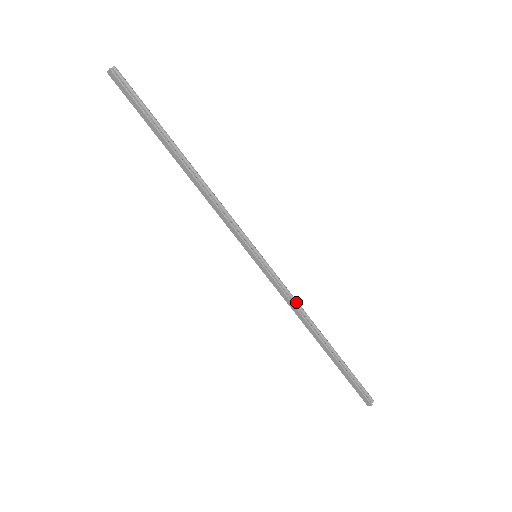
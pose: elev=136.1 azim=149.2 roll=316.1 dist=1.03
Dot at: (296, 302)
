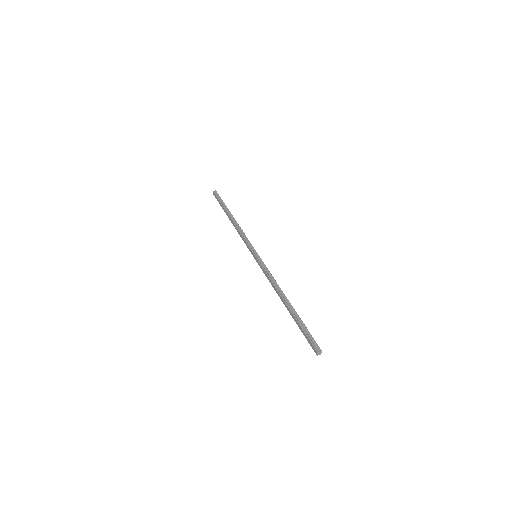
Dot at: (273, 279)
